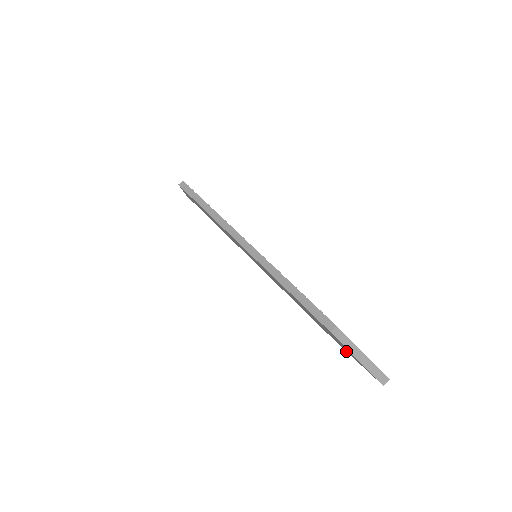
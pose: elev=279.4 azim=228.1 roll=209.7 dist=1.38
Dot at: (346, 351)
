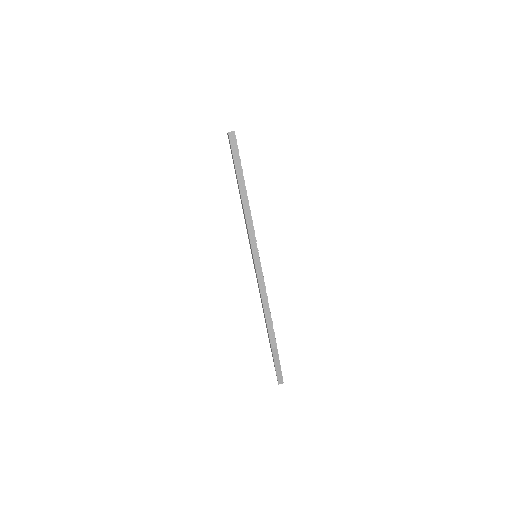
Dot at: occluded
